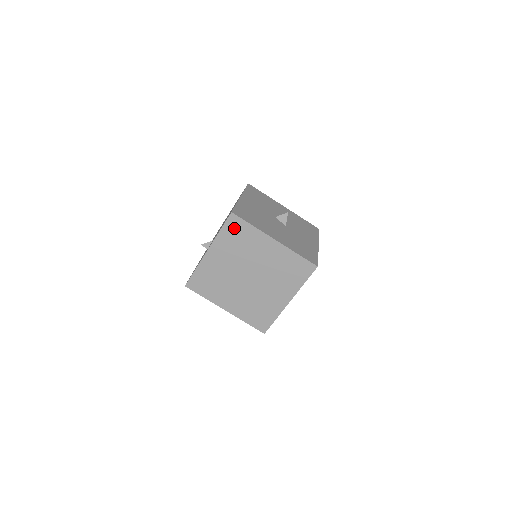
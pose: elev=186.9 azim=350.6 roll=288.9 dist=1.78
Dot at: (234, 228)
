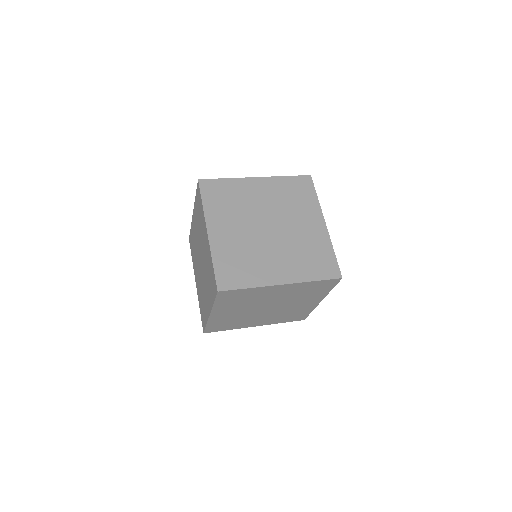
Dot at: (300, 185)
